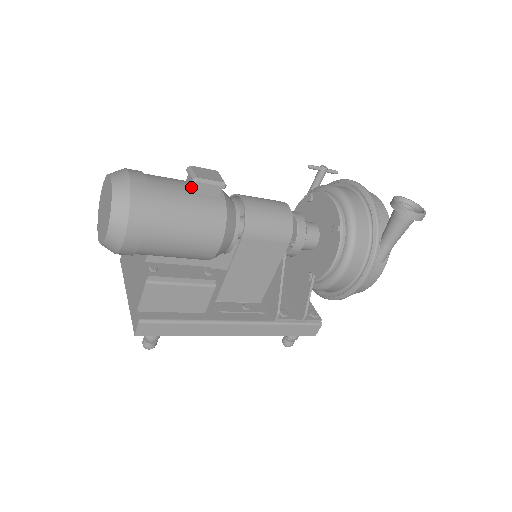
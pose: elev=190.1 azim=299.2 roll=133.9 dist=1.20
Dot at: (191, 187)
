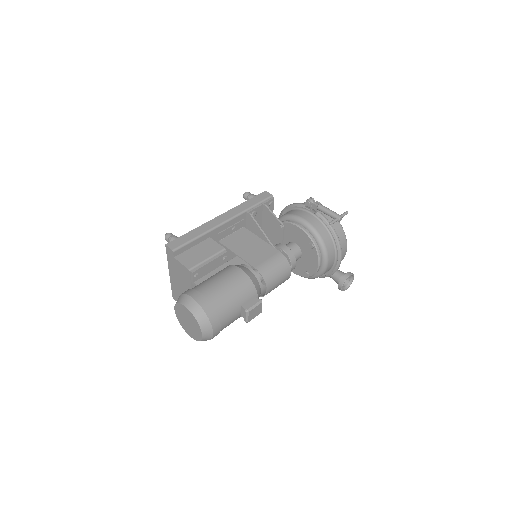
Dot at: (242, 316)
